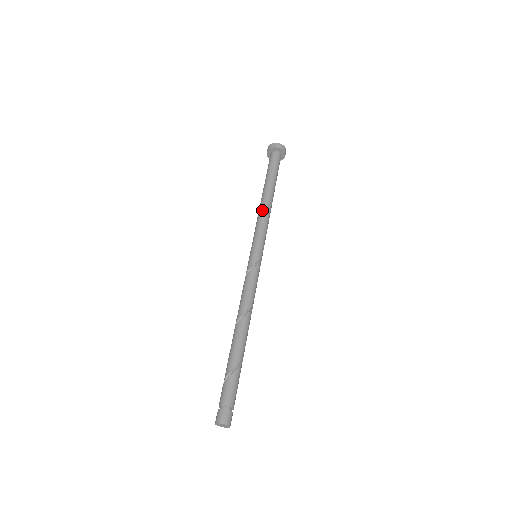
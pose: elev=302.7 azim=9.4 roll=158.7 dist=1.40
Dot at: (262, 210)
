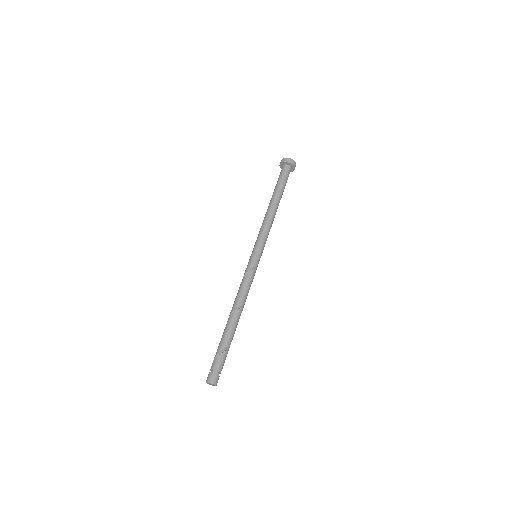
Dot at: (271, 219)
